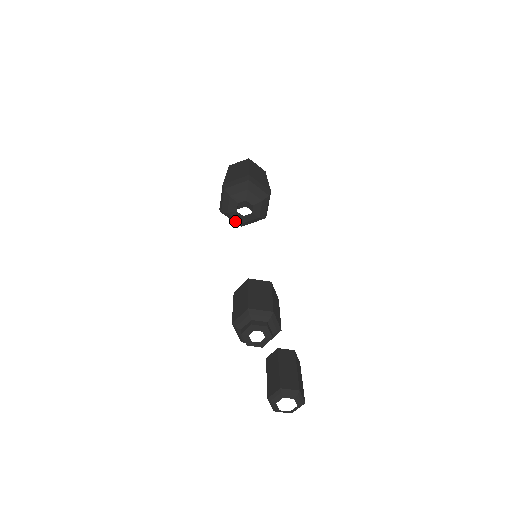
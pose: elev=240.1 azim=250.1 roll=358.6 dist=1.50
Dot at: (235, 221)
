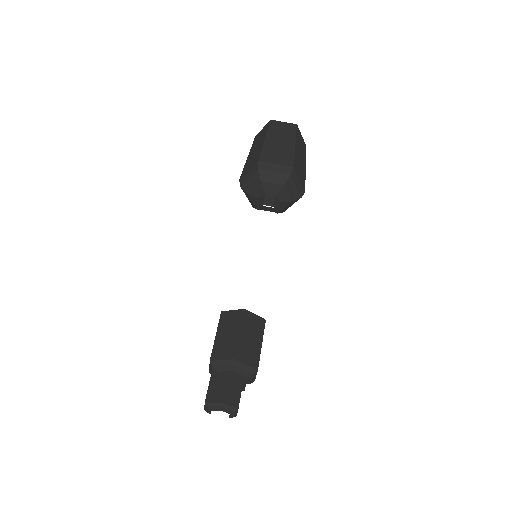
Dot at: (251, 201)
